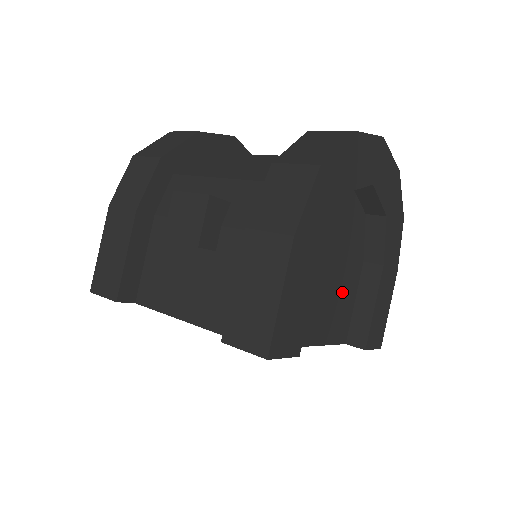
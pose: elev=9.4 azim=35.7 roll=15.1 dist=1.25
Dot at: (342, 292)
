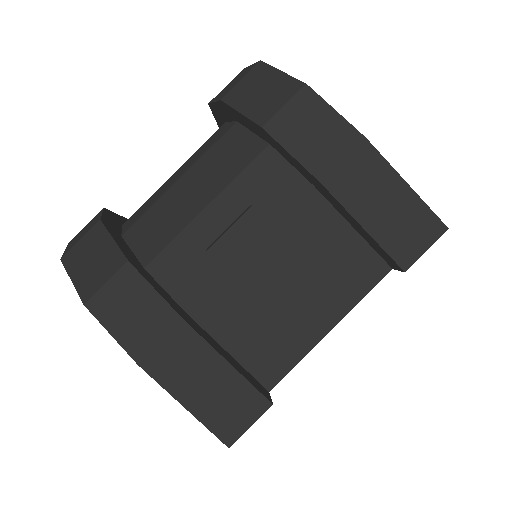
Dot at: occluded
